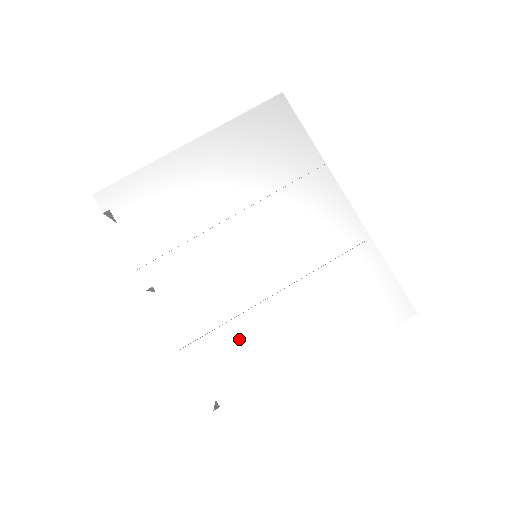
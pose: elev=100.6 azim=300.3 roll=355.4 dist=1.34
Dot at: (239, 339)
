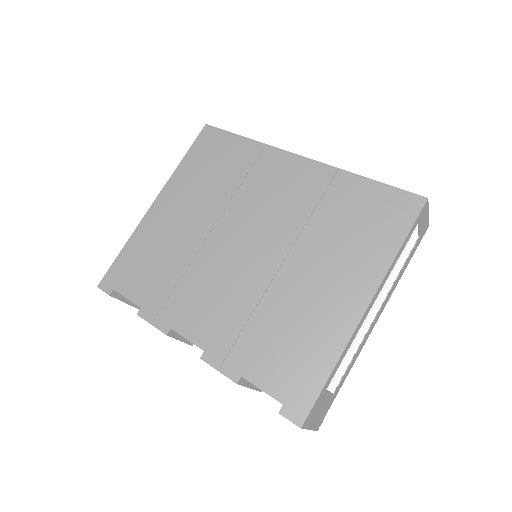
Dot at: (268, 327)
